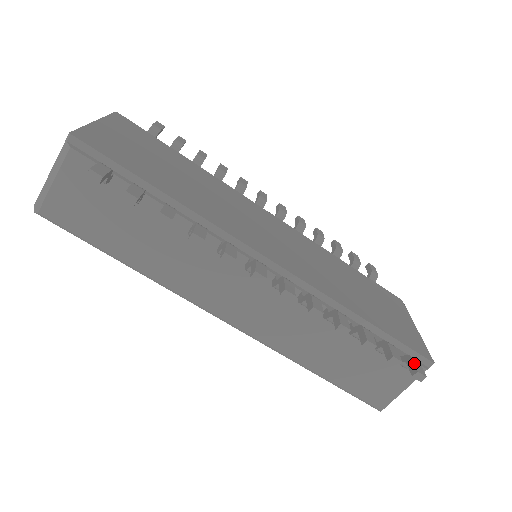
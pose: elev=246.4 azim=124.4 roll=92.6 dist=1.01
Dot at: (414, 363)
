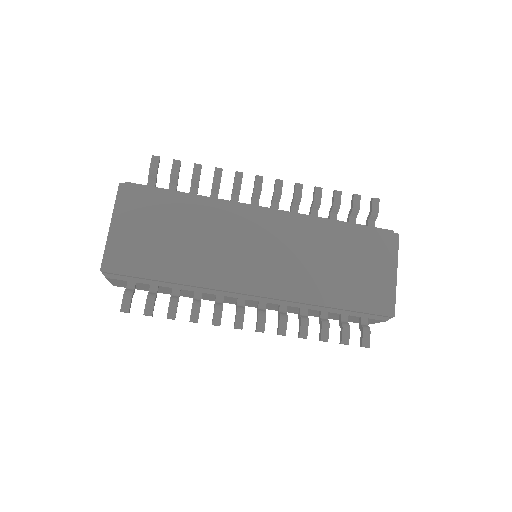
Dot at: (363, 338)
